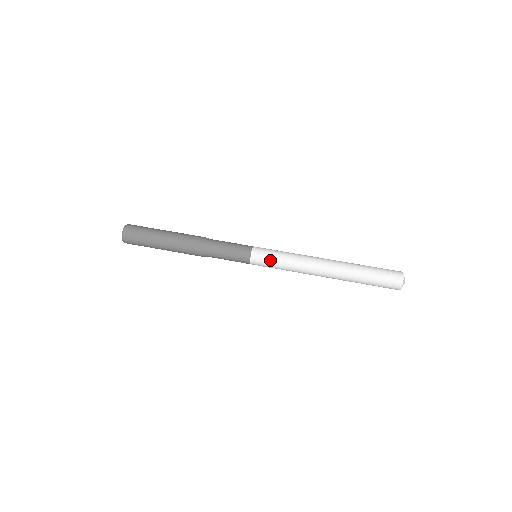
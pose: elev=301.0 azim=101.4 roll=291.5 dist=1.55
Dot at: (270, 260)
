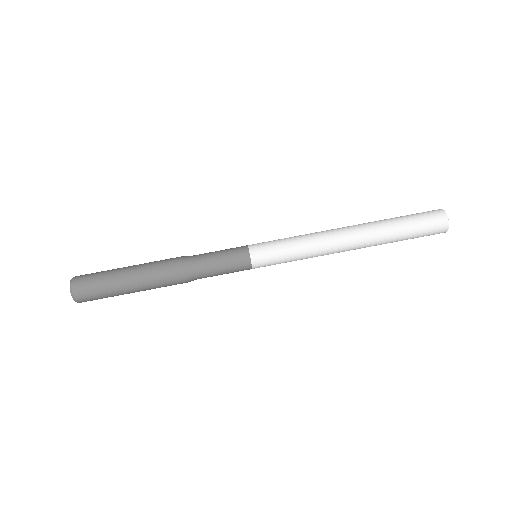
Dot at: (277, 258)
